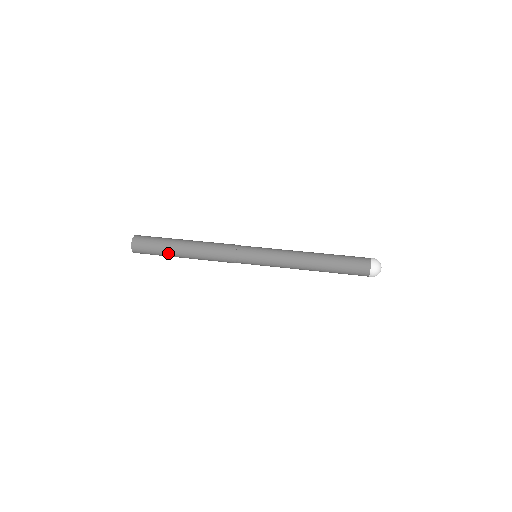
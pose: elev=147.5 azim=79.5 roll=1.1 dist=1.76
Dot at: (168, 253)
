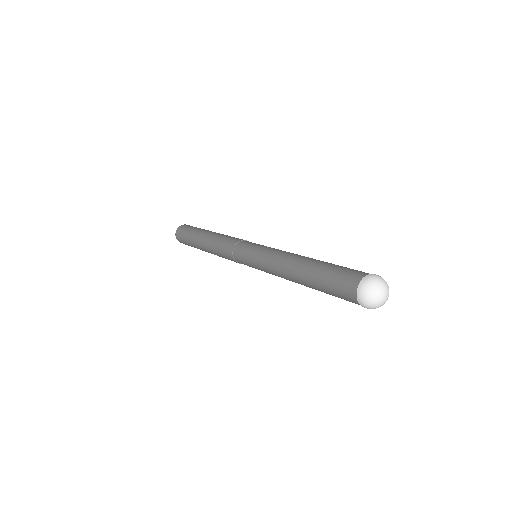
Dot at: (194, 244)
